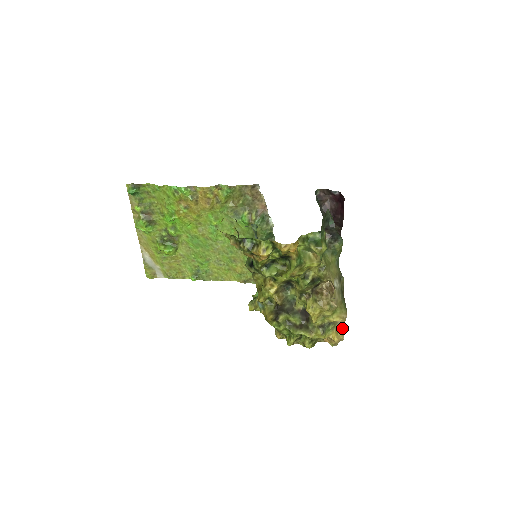
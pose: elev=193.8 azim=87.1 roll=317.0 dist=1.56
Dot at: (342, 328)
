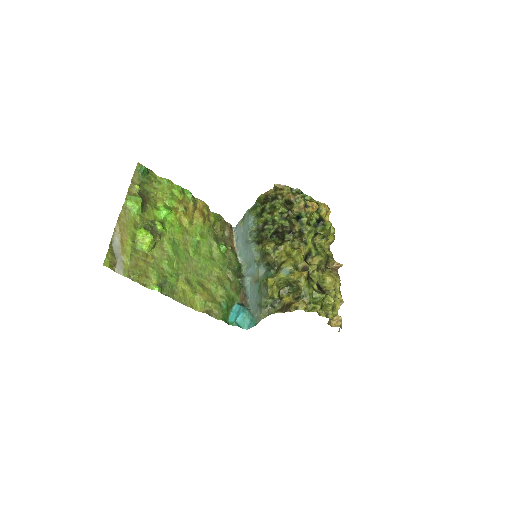
Dot at: occluded
